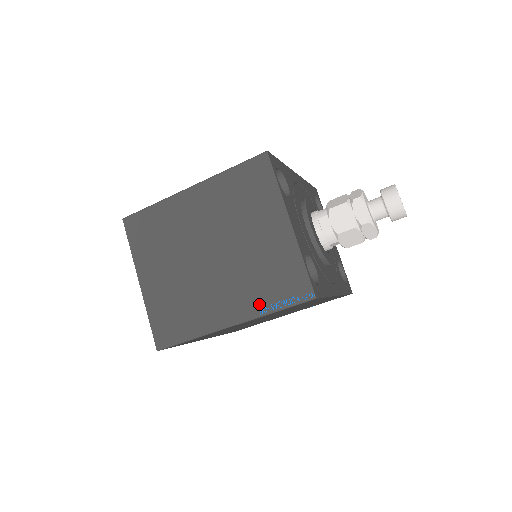
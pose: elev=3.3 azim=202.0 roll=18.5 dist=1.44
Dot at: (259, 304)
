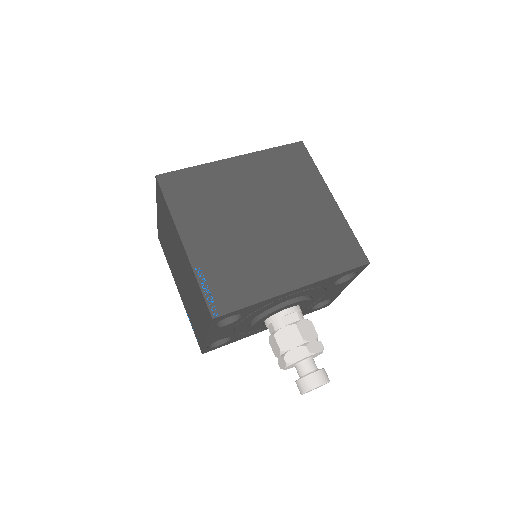
Dot at: (188, 313)
